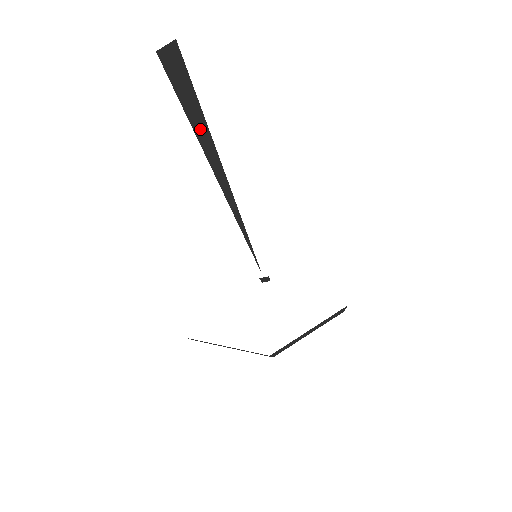
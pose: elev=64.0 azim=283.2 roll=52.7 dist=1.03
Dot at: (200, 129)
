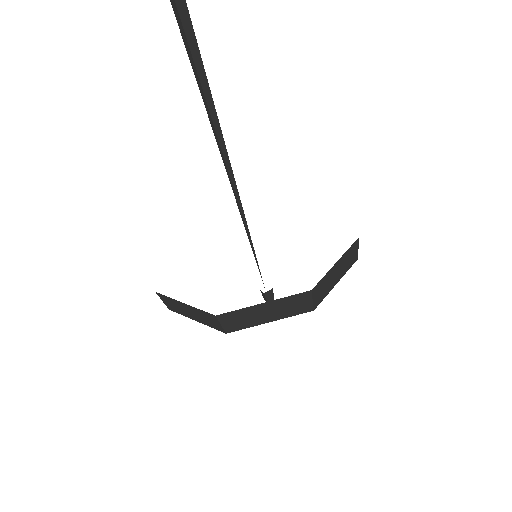
Dot at: (198, 63)
